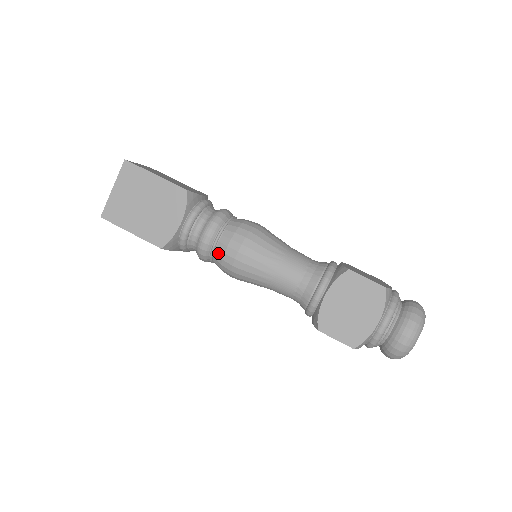
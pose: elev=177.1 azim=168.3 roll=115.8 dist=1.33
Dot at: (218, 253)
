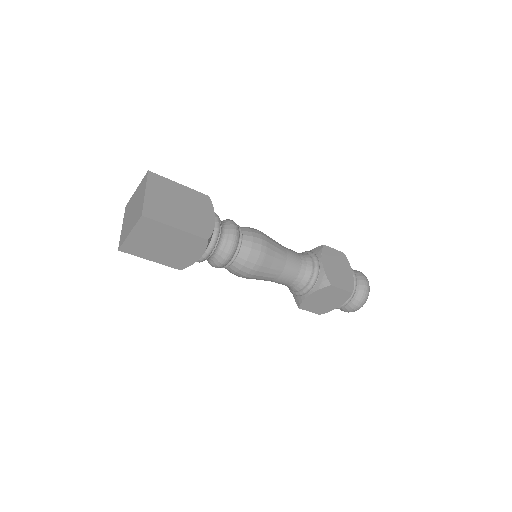
Dot at: (246, 244)
